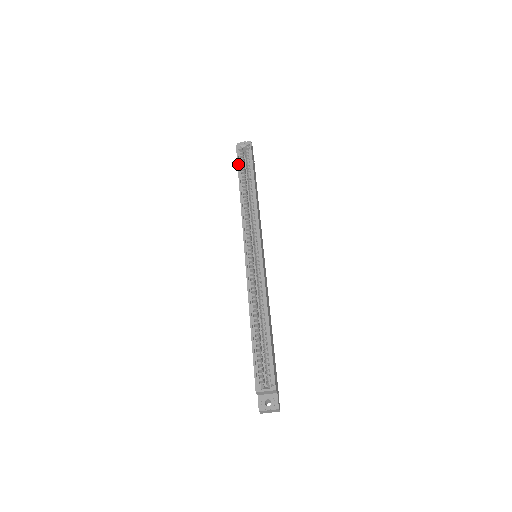
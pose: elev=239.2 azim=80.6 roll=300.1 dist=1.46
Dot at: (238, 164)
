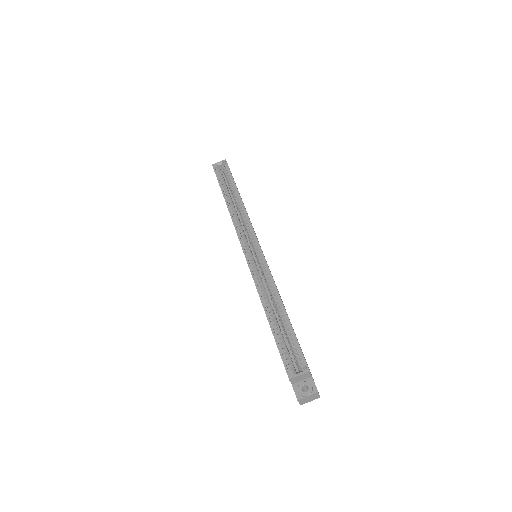
Dot at: (218, 179)
